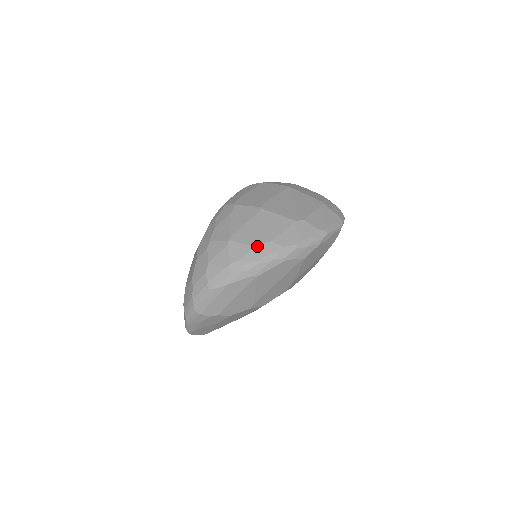
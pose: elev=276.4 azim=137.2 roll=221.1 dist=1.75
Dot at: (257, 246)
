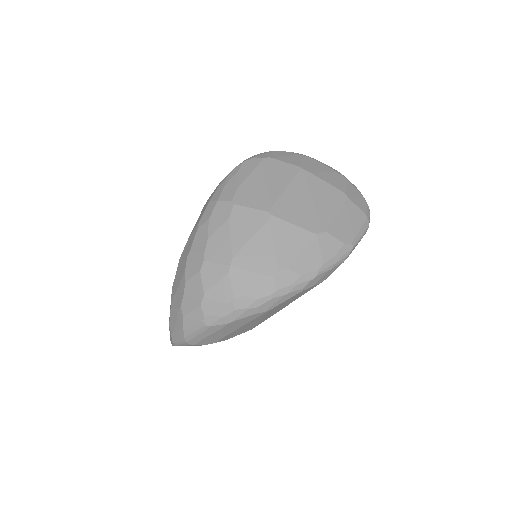
Dot at: (268, 276)
